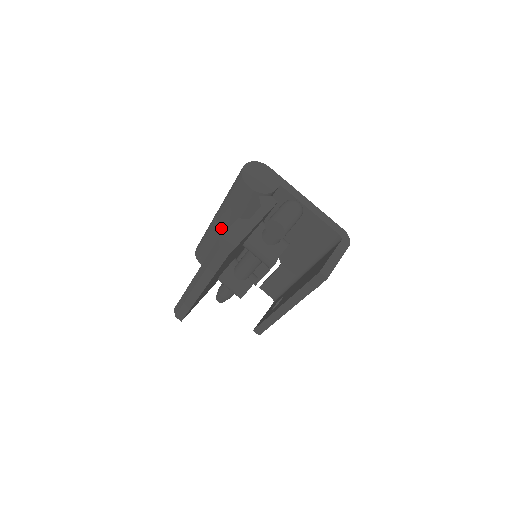
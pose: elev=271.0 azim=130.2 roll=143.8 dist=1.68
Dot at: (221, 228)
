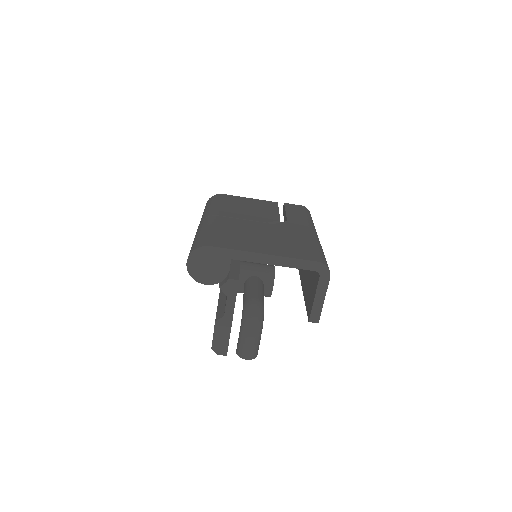
Dot at: occluded
